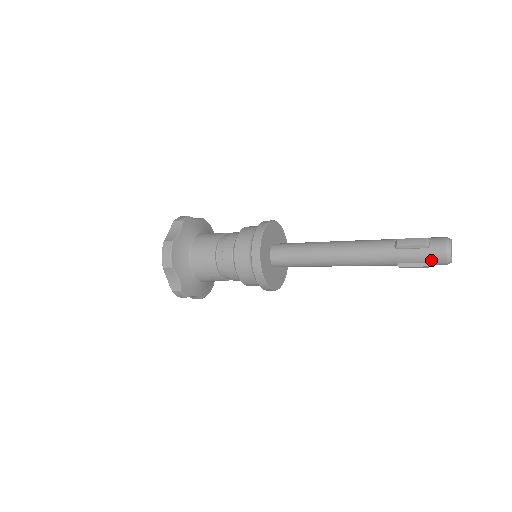
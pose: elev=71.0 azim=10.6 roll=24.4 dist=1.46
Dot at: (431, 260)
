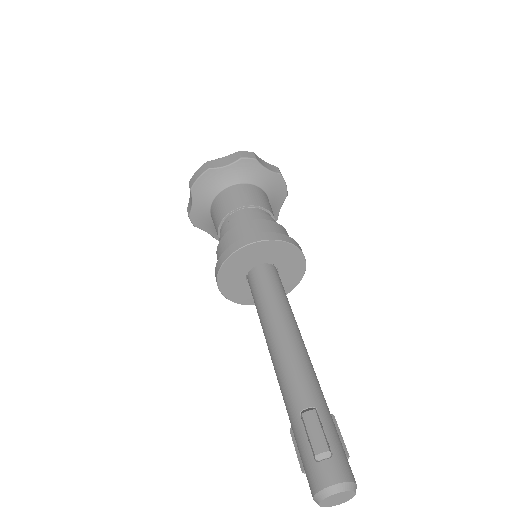
Dot at: (306, 473)
